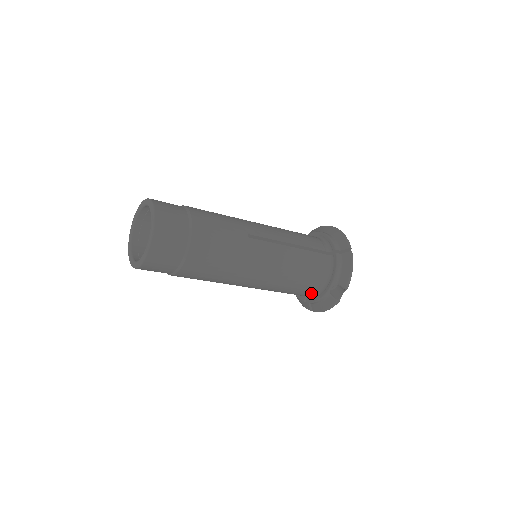
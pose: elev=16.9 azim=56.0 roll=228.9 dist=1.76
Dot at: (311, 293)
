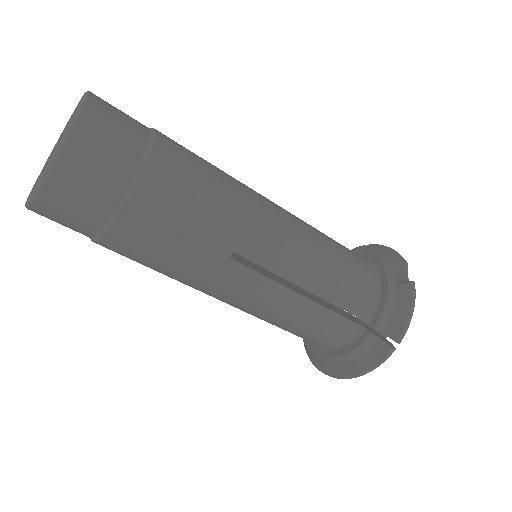
Dot at: (369, 295)
